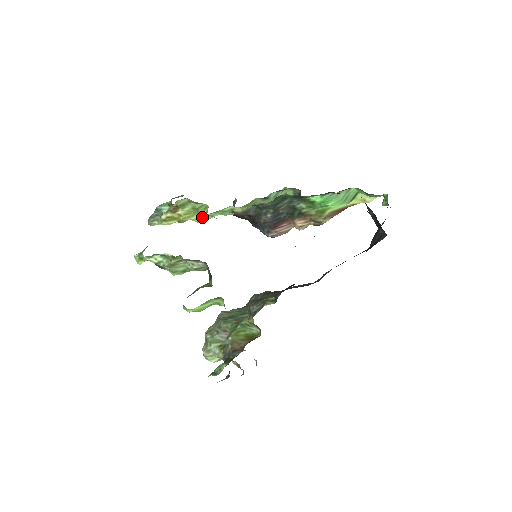
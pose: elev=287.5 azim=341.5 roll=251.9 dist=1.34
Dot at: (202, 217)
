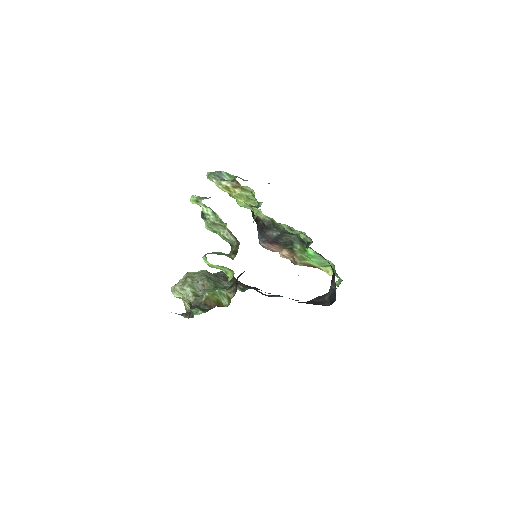
Dot at: (245, 204)
